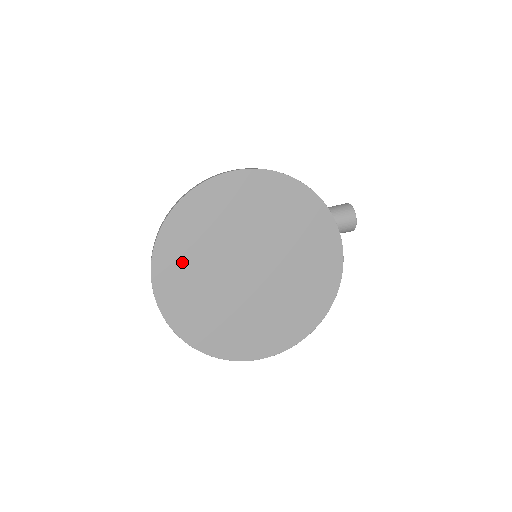
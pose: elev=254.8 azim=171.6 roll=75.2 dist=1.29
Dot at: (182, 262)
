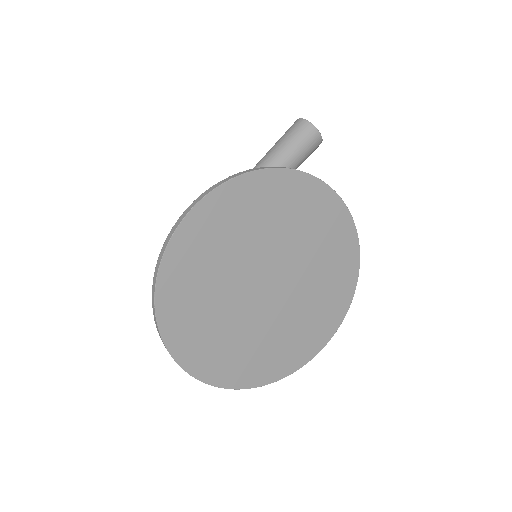
Dot at: (199, 331)
